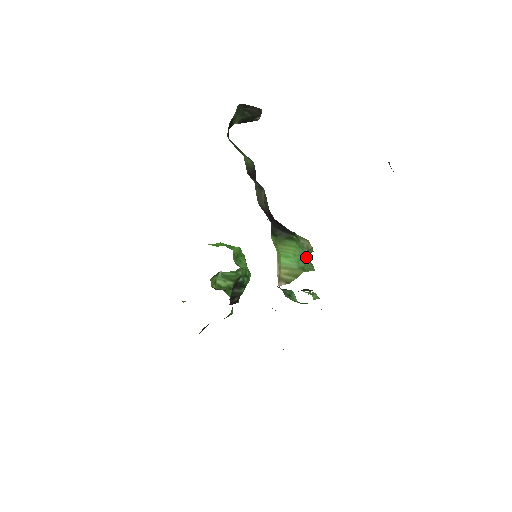
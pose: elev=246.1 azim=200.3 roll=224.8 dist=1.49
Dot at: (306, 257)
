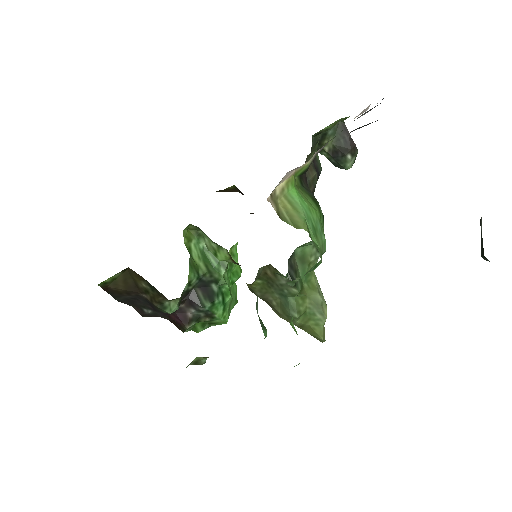
Dot at: (320, 238)
